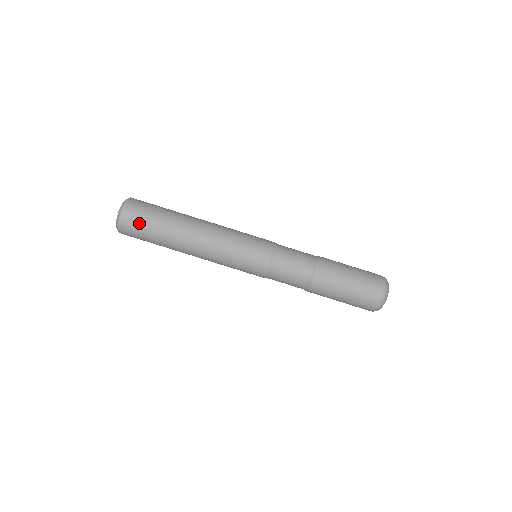
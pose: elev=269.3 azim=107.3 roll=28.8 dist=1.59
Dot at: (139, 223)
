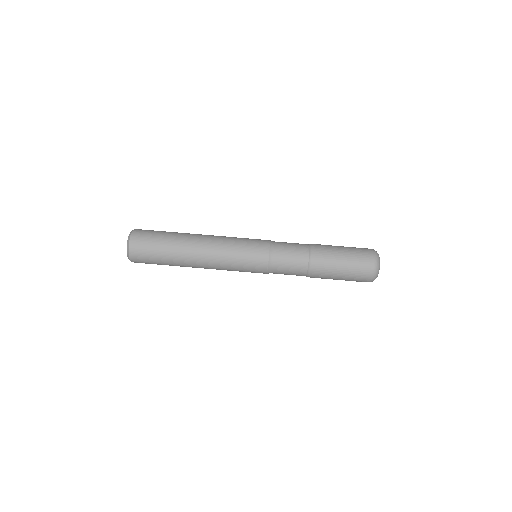
Dot at: (148, 241)
